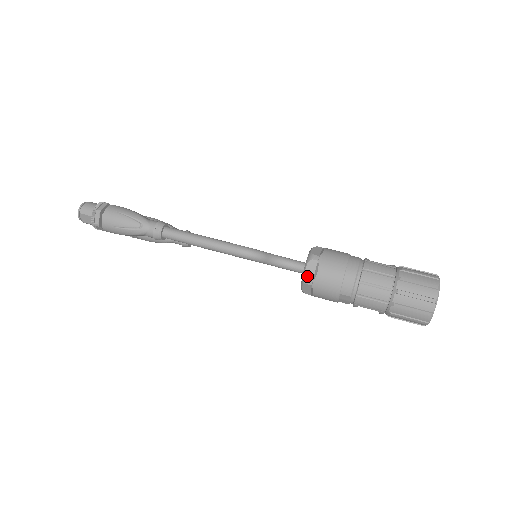
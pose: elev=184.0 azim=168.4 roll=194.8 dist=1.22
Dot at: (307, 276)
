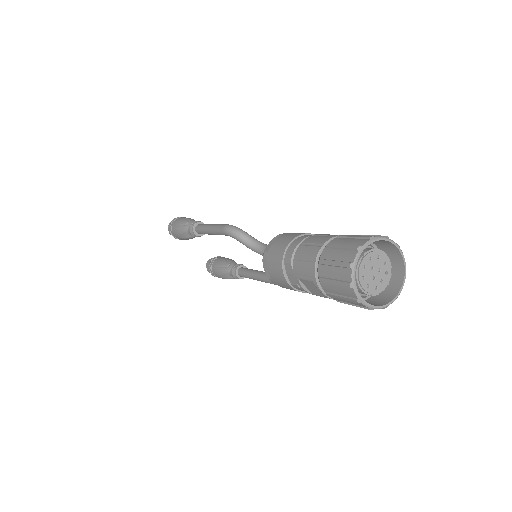
Dot at: (266, 249)
